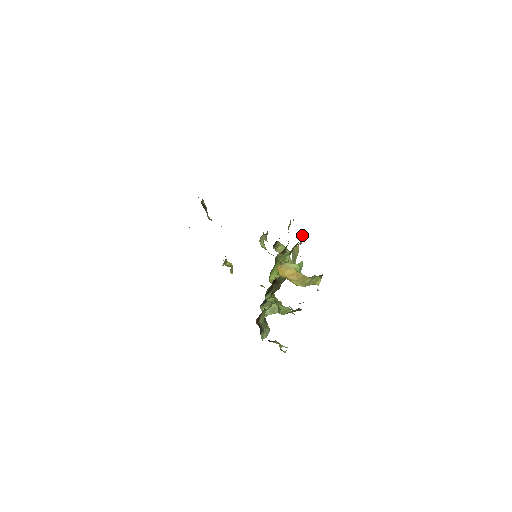
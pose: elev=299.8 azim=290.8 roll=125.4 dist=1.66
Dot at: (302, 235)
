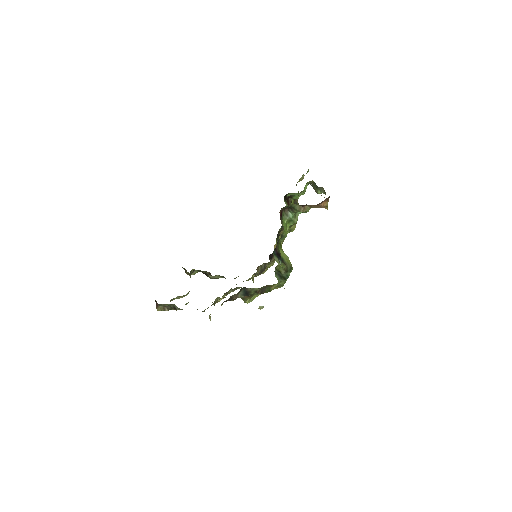
Dot at: occluded
